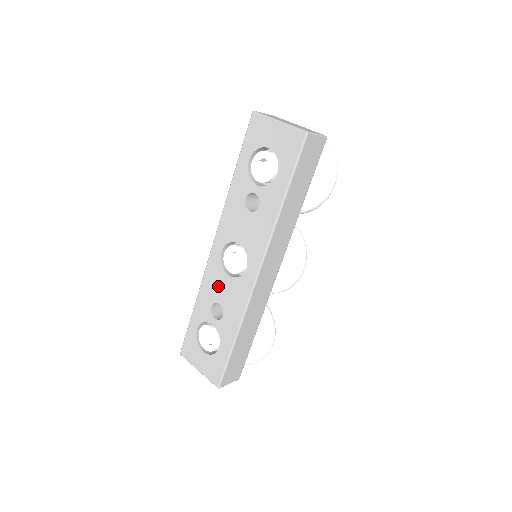
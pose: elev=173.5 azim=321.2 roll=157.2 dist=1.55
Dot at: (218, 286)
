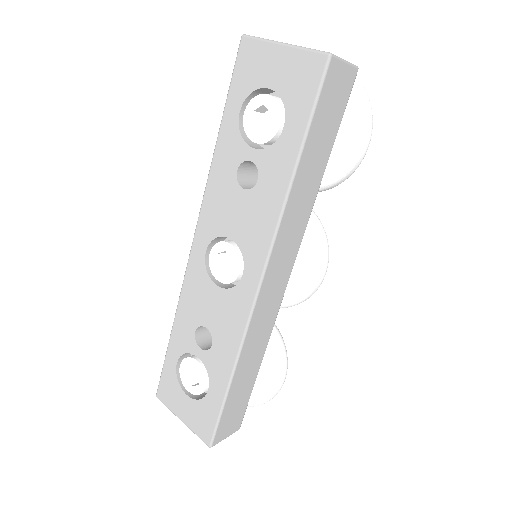
Dot at: (203, 302)
